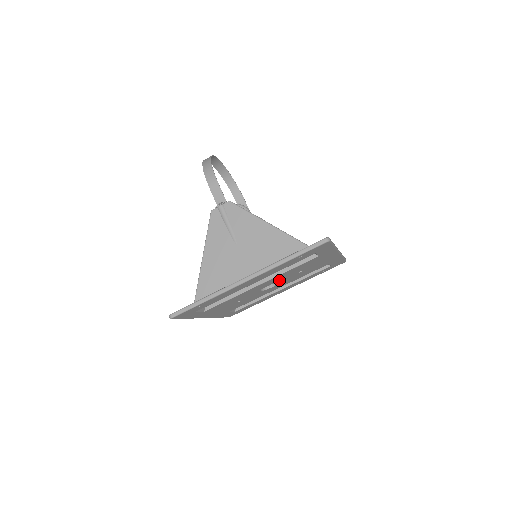
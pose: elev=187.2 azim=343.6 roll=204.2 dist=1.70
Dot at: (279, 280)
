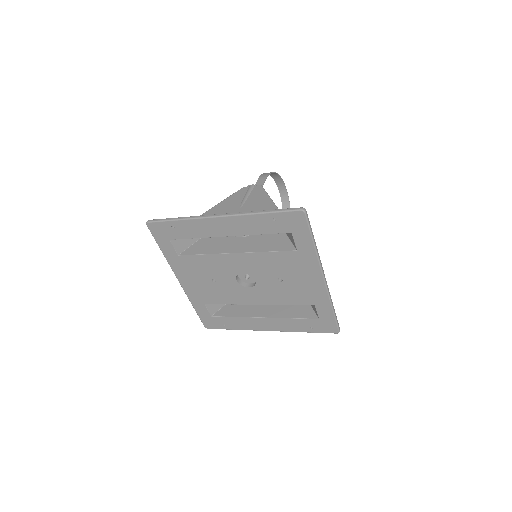
Dot at: (256, 273)
